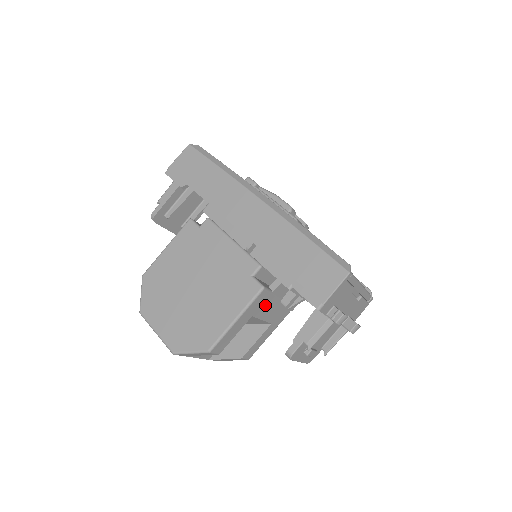
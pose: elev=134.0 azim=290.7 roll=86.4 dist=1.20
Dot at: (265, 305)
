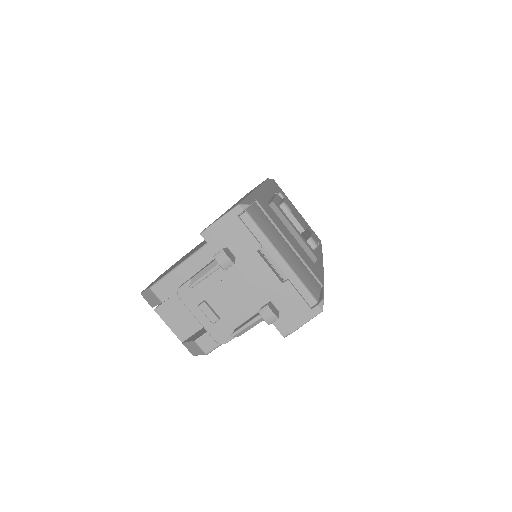
Dot at: occluded
